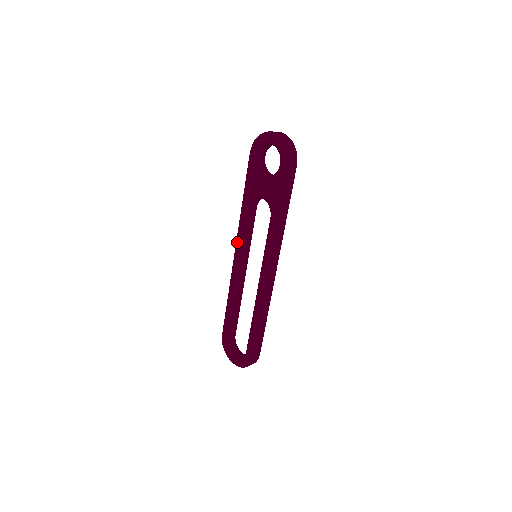
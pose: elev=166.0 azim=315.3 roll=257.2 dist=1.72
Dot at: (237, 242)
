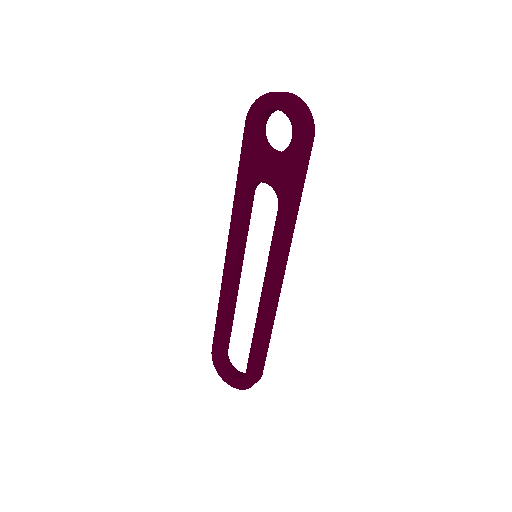
Dot at: (230, 239)
